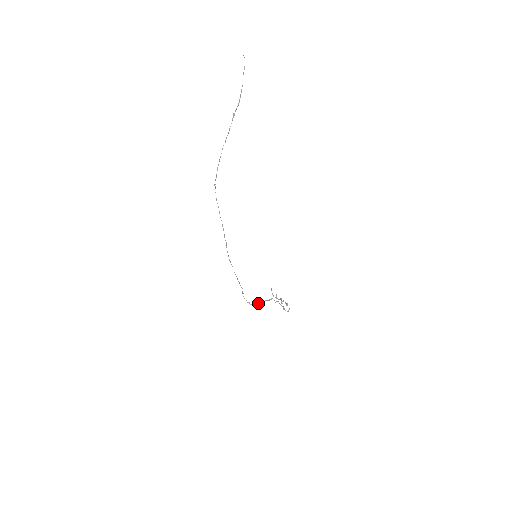
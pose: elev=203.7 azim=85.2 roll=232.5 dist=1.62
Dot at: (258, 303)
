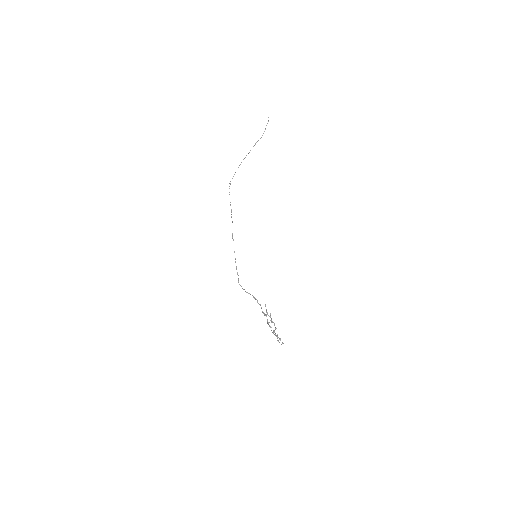
Dot at: (254, 297)
